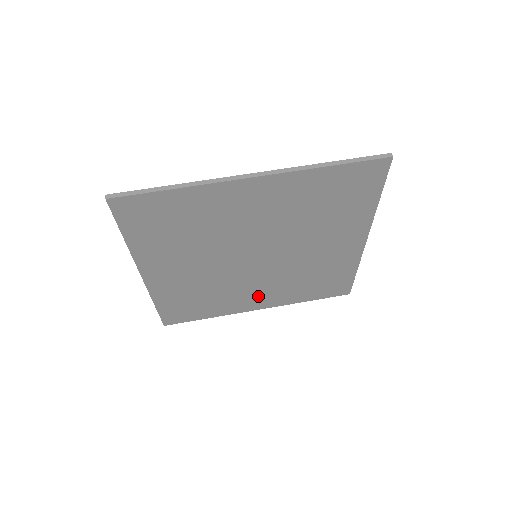
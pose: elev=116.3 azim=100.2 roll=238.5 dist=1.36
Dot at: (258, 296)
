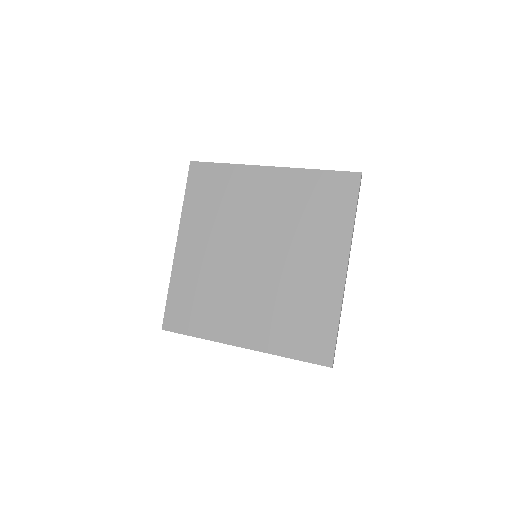
Dot at: (245, 320)
